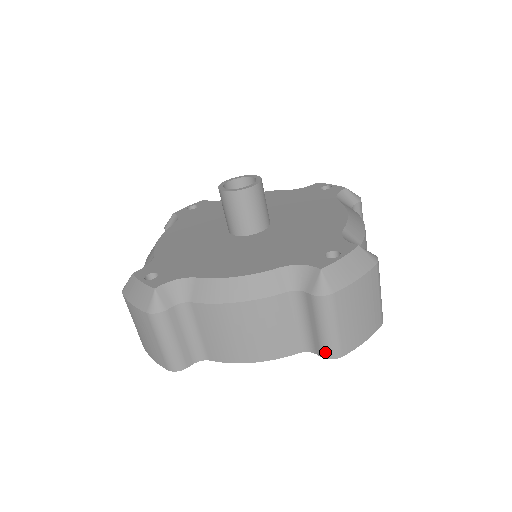
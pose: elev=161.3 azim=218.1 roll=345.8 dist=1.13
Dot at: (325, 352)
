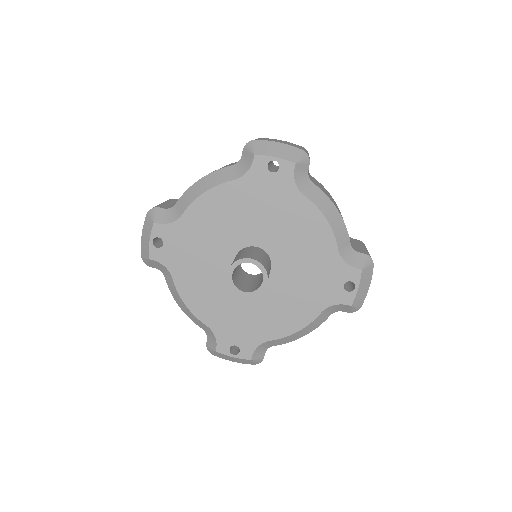
Dot at: occluded
